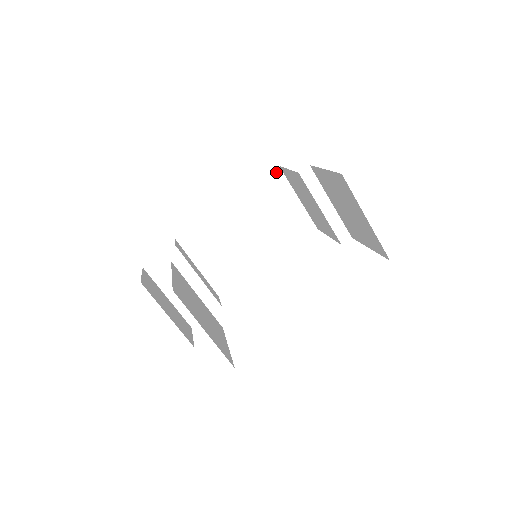
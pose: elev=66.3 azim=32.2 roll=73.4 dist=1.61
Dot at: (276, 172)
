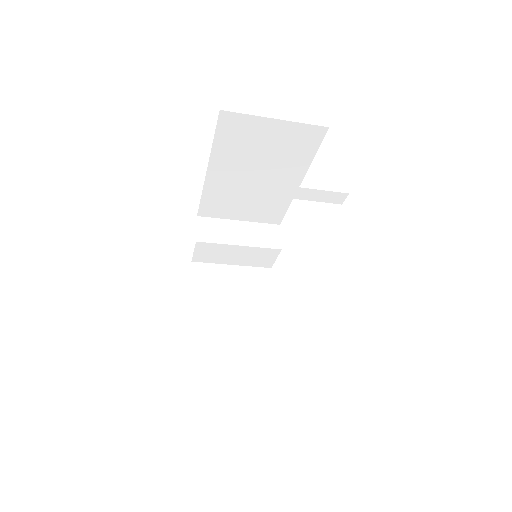
Dot at: (223, 117)
